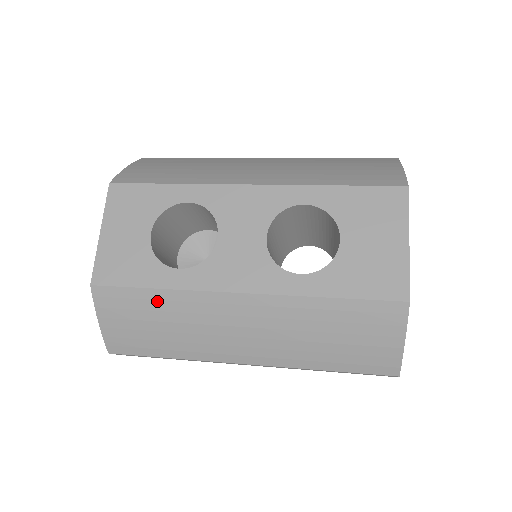
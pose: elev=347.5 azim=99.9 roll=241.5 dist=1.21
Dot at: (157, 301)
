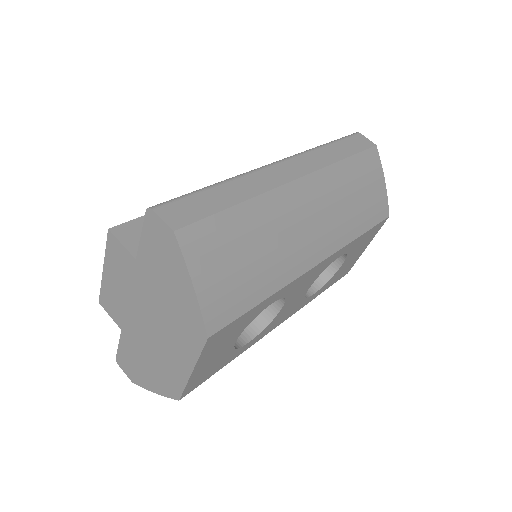
Dot at: occluded
